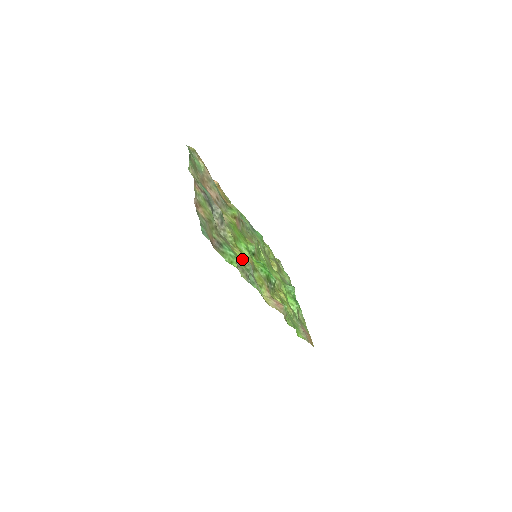
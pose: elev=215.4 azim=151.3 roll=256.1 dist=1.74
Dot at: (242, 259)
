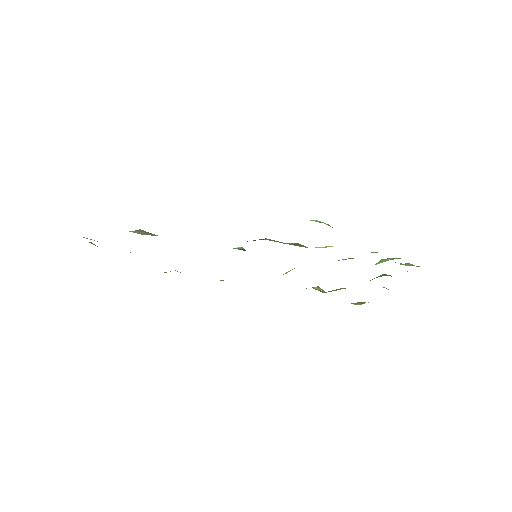
Dot at: occluded
